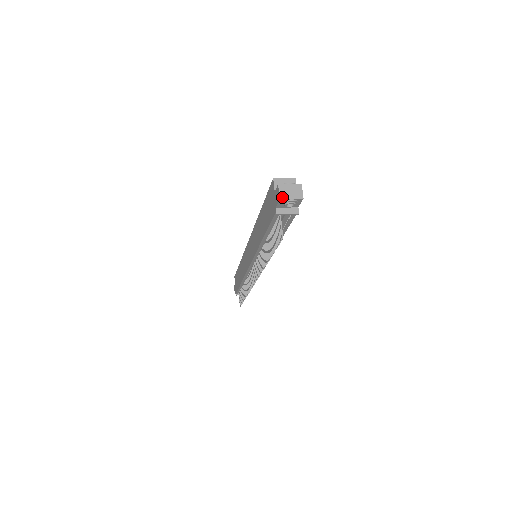
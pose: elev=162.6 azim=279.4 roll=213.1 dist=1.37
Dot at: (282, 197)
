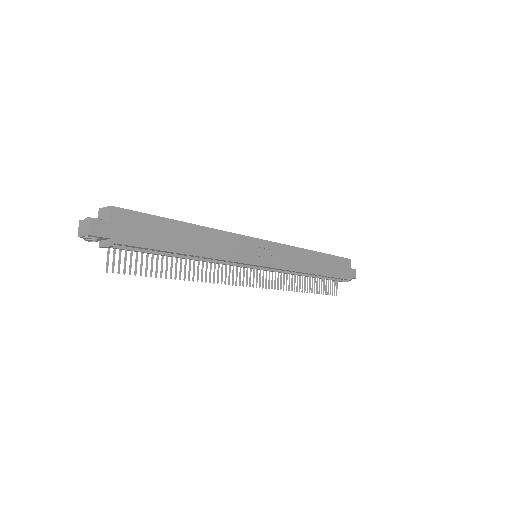
Dot at: (79, 235)
